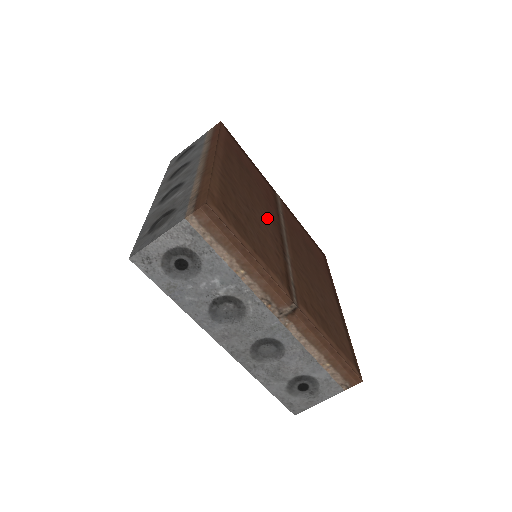
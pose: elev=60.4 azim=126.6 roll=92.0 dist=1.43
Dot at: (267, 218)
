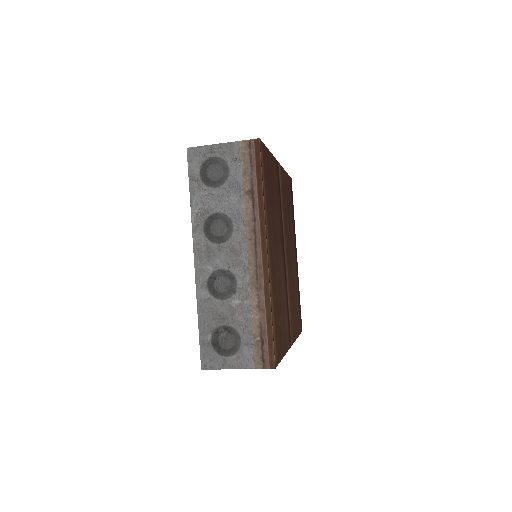
Dot at: (281, 257)
